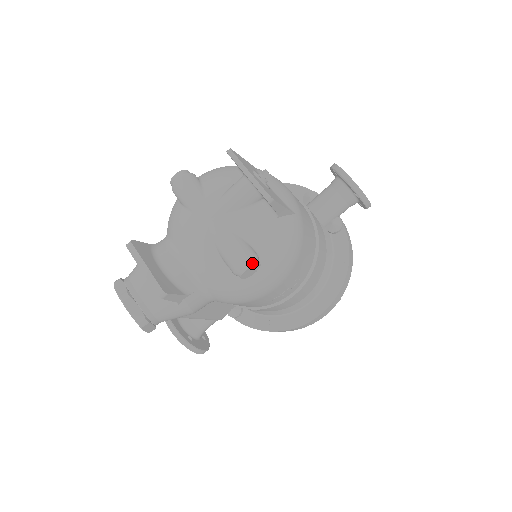
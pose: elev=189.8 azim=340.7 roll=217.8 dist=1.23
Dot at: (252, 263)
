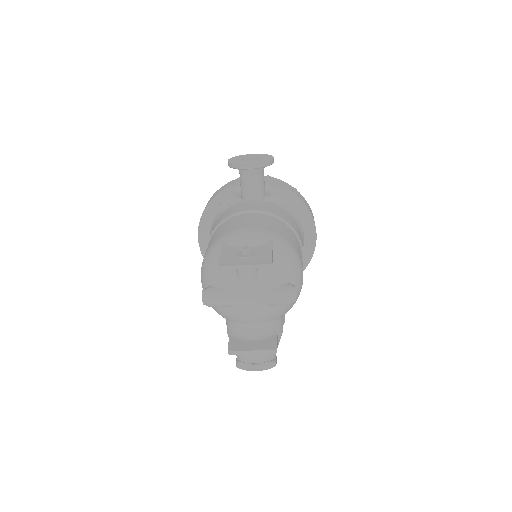
Dot at: (294, 293)
